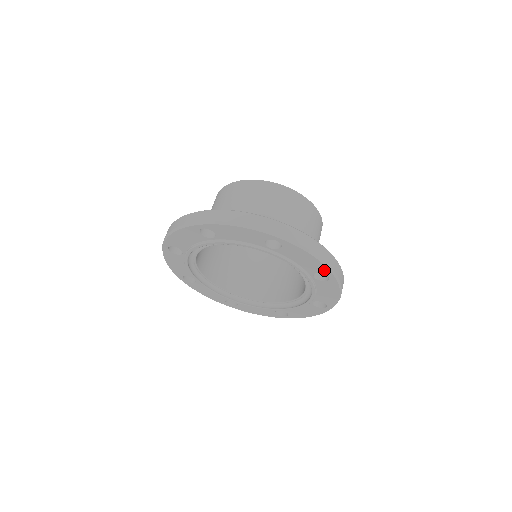
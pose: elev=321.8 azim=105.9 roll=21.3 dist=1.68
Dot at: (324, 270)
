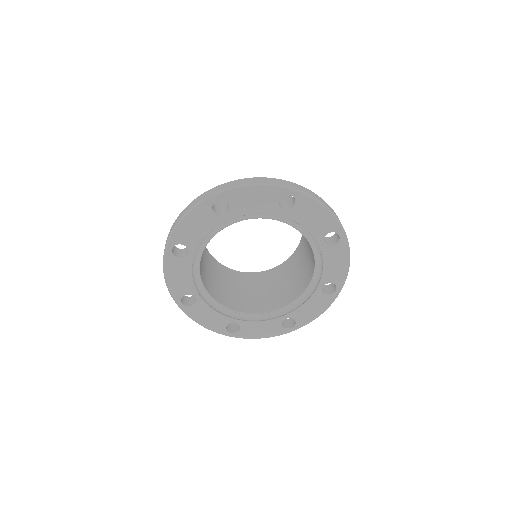
Dot at: (335, 226)
